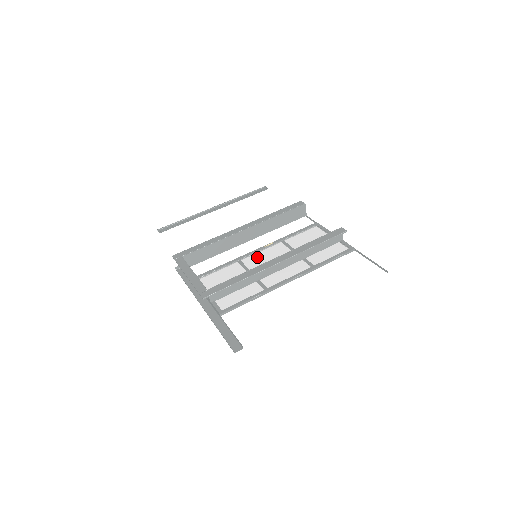
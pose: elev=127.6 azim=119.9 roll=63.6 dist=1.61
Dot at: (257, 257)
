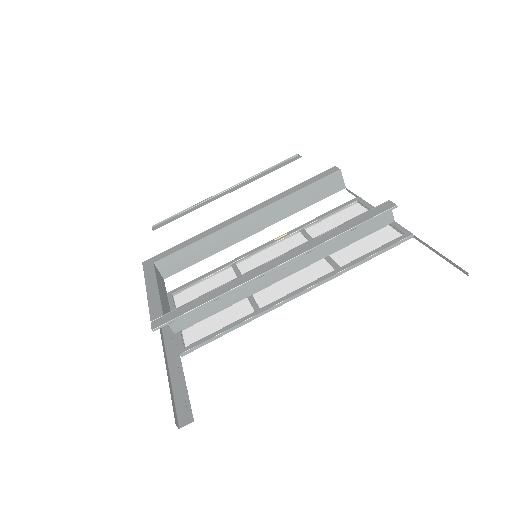
Dot at: (259, 257)
